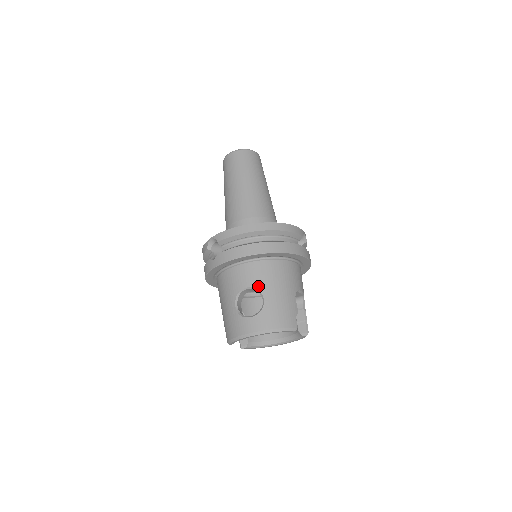
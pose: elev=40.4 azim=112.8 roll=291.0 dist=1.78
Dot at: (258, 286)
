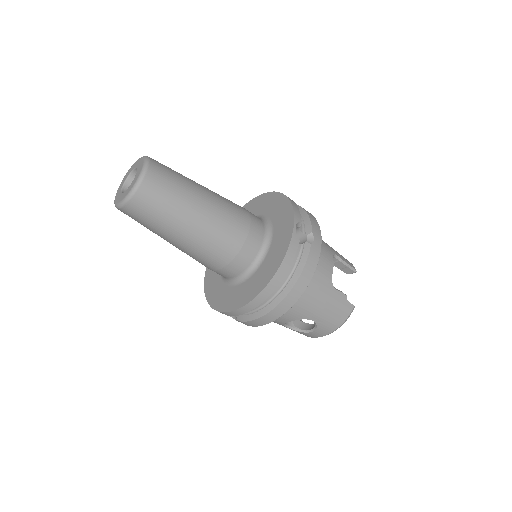
Dot at: (299, 318)
